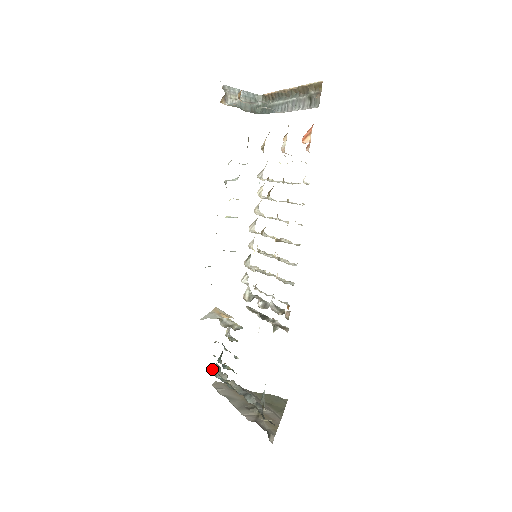
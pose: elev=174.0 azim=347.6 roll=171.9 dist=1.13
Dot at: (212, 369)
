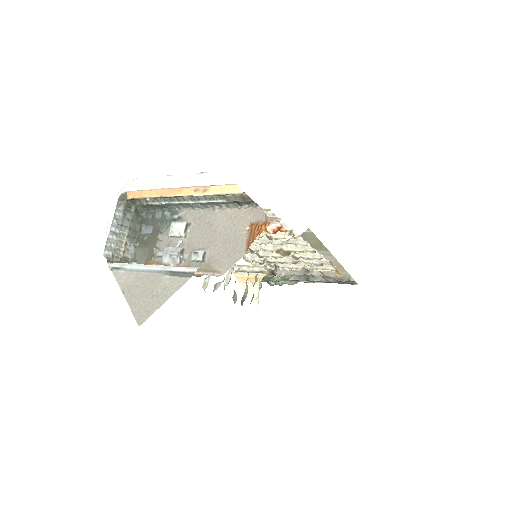
Dot at: occluded
